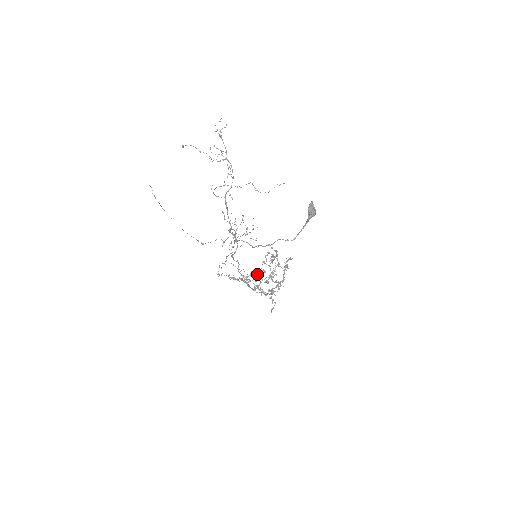
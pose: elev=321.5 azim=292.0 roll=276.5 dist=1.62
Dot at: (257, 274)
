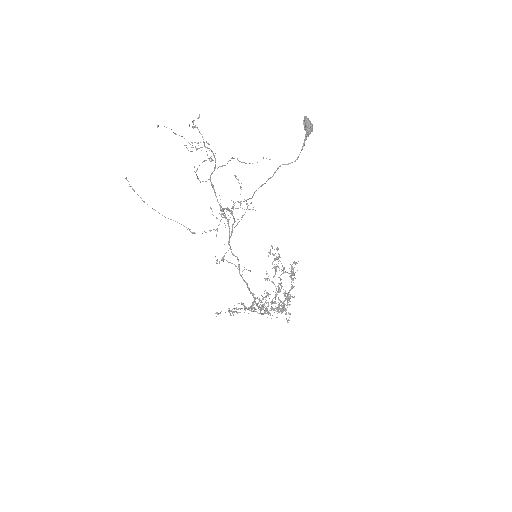
Dot at: (261, 300)
